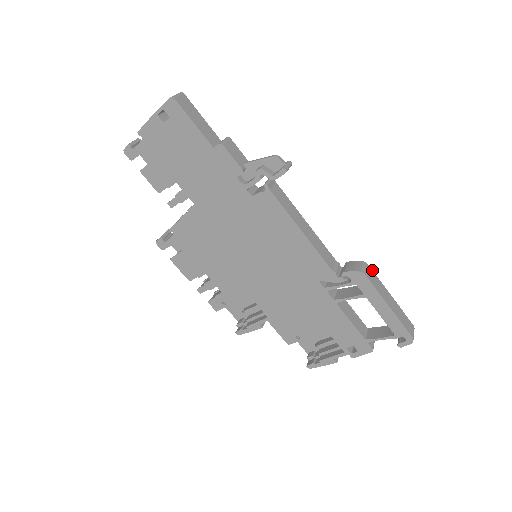
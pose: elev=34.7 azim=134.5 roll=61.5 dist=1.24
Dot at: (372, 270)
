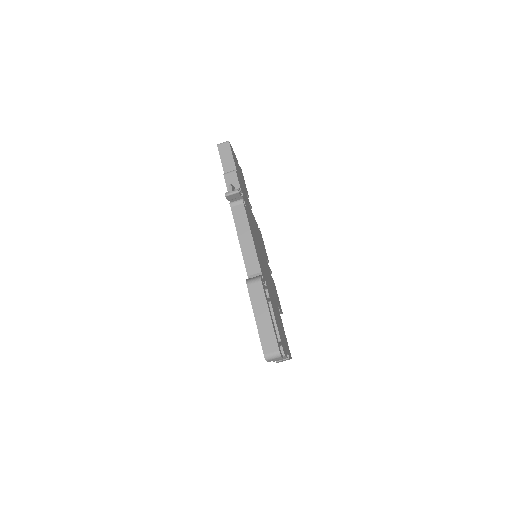
Dot at: (263, 286)
